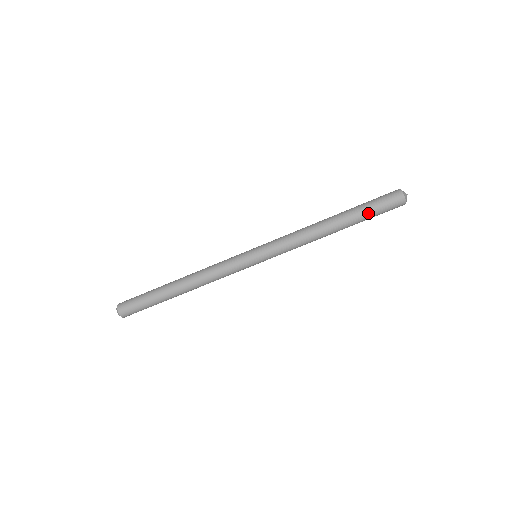
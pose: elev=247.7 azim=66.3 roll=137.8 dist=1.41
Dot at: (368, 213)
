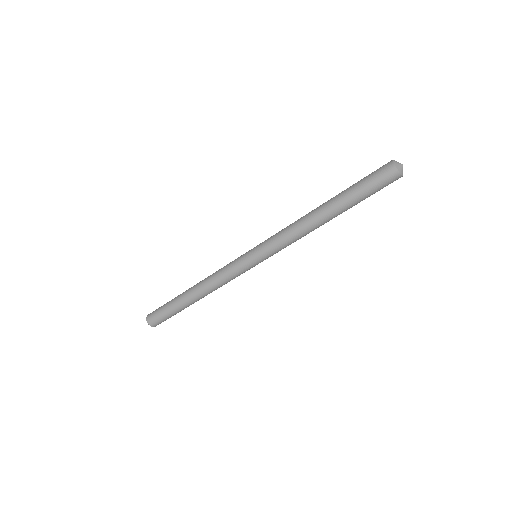
Dot at: (363, 199)
